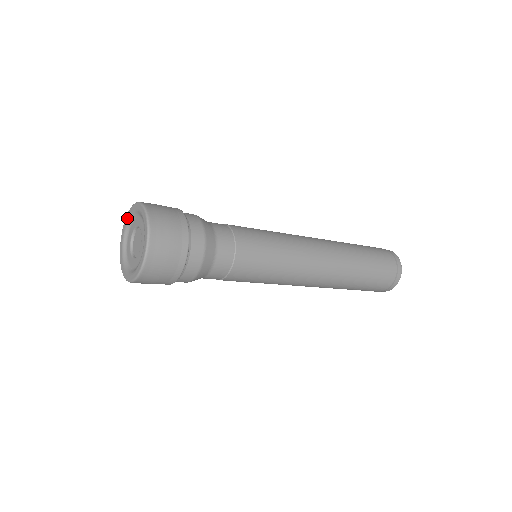
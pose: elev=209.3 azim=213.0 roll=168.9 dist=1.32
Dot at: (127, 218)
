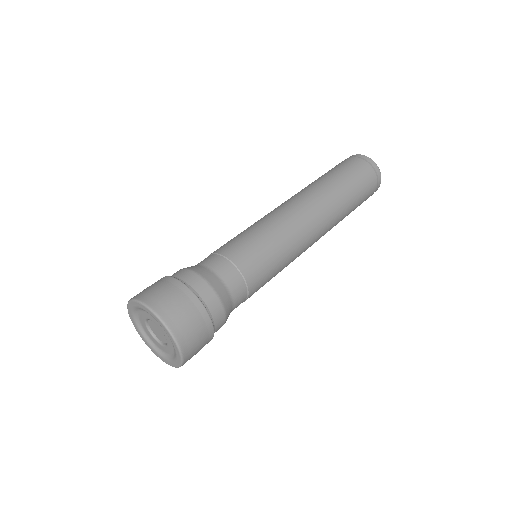
Dot at: (137, 306)
